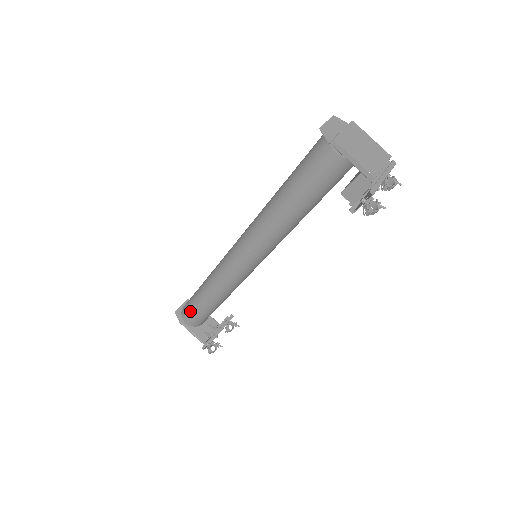
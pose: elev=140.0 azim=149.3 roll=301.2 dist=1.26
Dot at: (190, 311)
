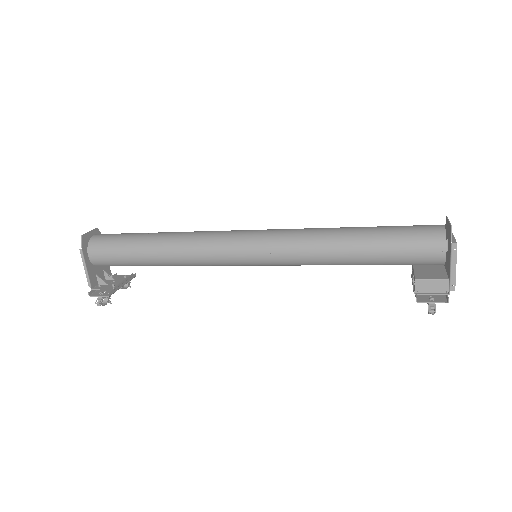
Dot at: (111, 249)
